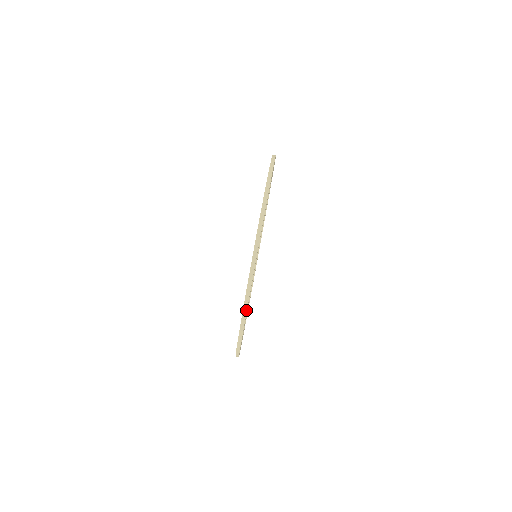
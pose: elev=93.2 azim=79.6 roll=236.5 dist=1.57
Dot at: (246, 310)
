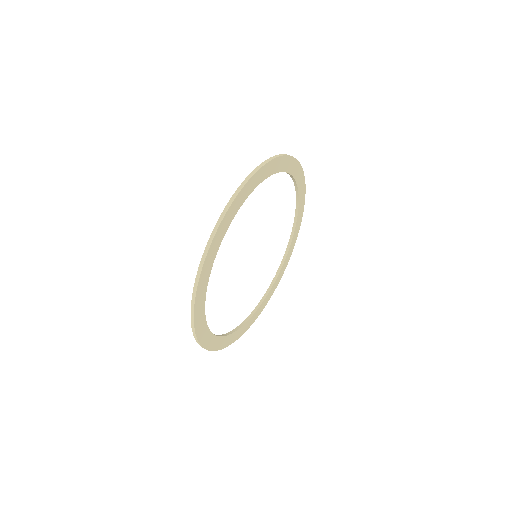
Dot at: (197, 287)
